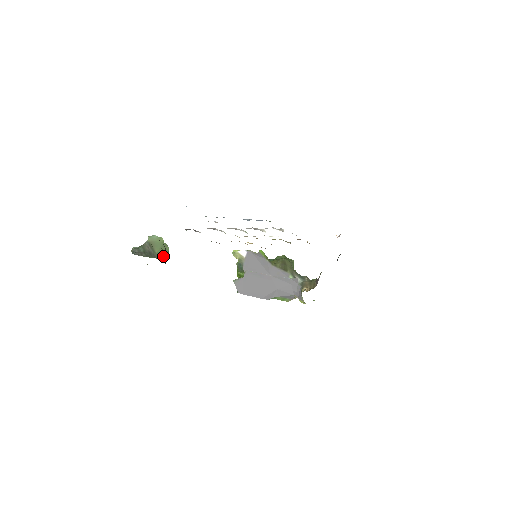
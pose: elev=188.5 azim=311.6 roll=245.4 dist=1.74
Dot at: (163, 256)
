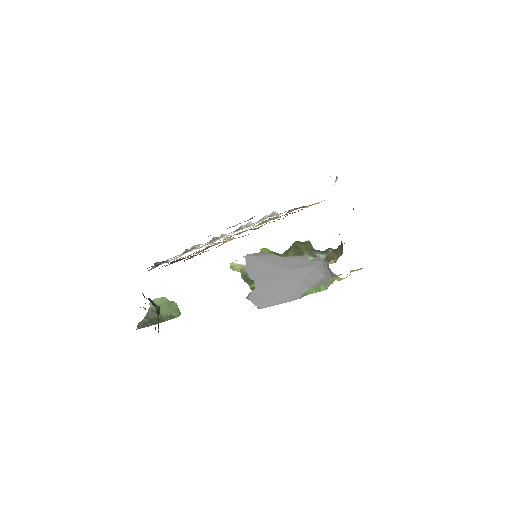
Dot at: (173, 315)
